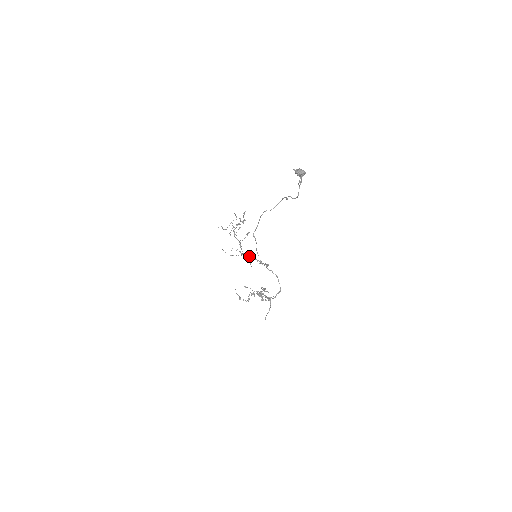
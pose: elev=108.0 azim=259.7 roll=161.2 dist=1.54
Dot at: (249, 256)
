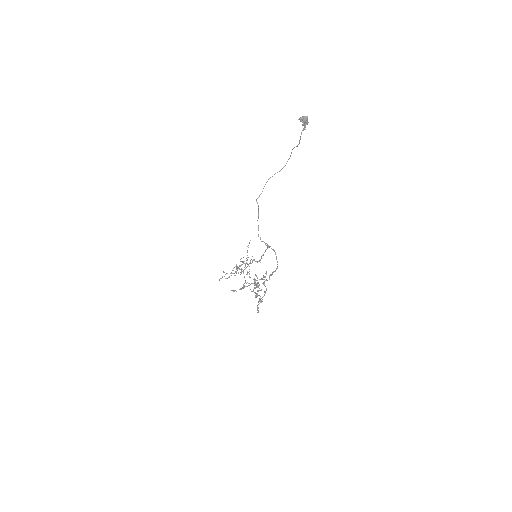
Dot at: occluded
